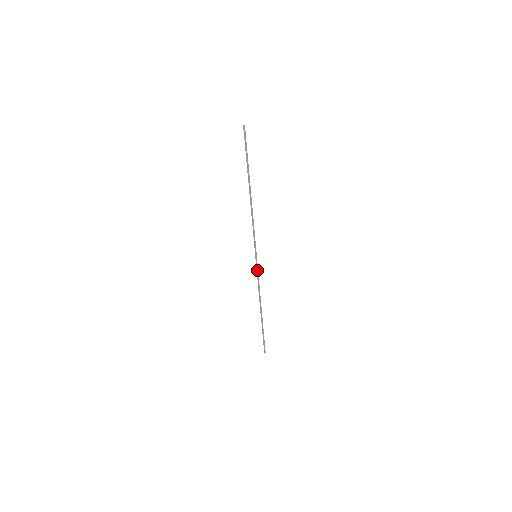
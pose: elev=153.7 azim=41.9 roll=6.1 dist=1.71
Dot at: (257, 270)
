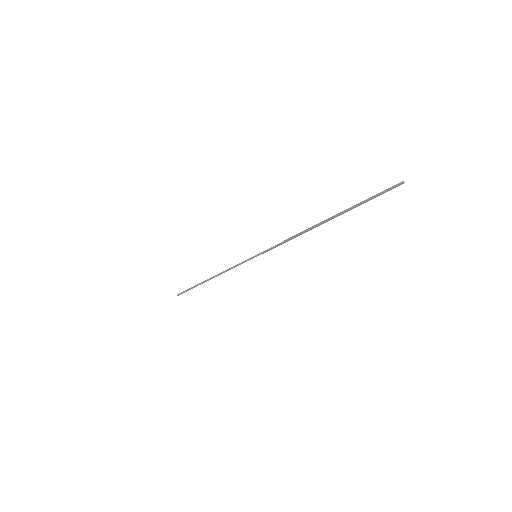
Dot at: (243, 262)
